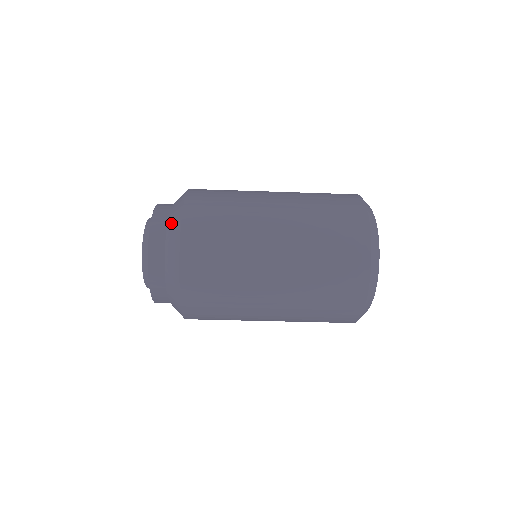
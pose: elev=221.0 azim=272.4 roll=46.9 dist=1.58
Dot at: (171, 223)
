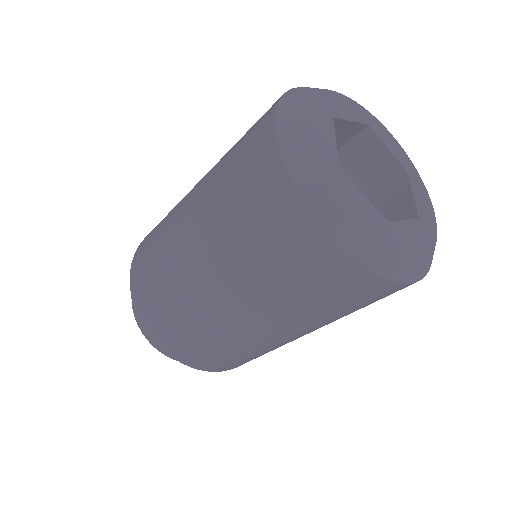
Dot at: occluded
